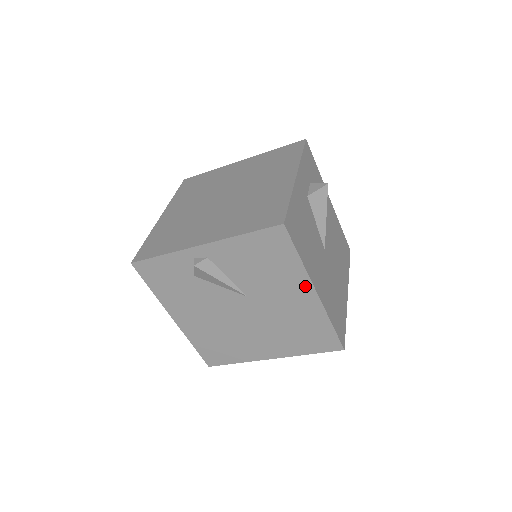
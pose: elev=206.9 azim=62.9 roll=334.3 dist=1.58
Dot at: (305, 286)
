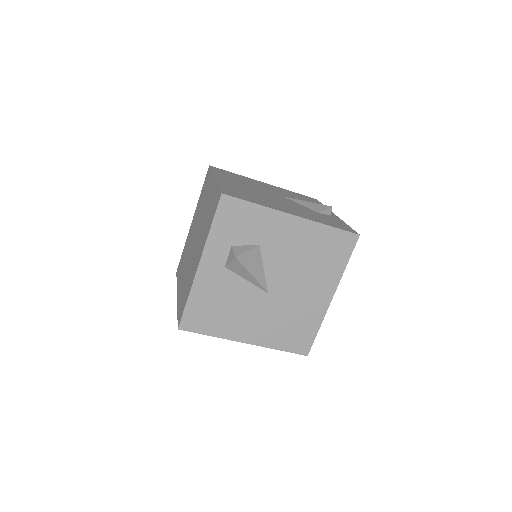
Dot at: occluded
